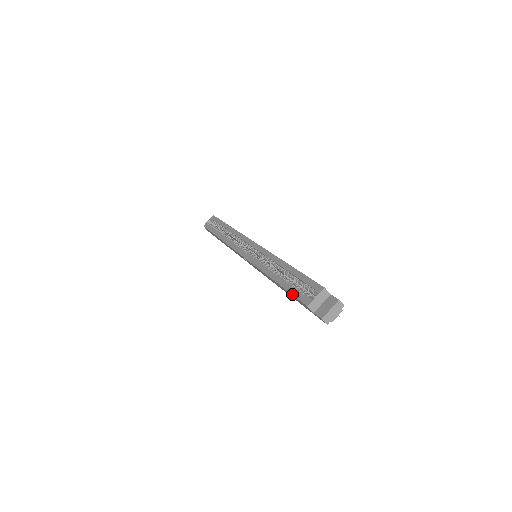
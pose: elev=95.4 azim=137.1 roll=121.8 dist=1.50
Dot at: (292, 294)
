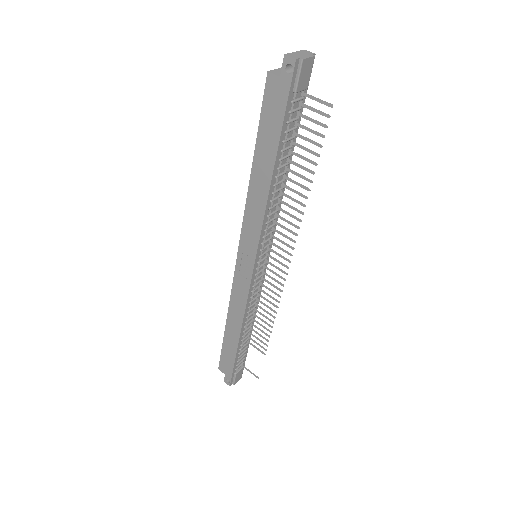
Dot at: (260, 114)
